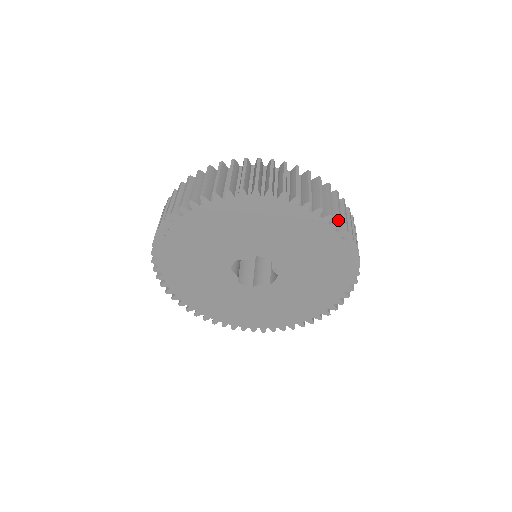
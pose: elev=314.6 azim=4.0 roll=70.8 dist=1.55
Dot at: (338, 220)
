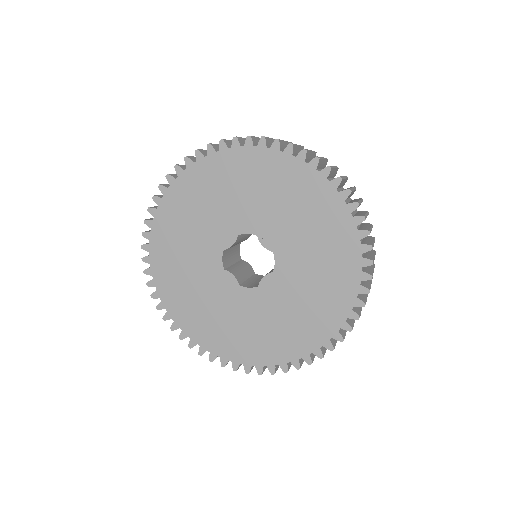
Dot at: (289, 144)
